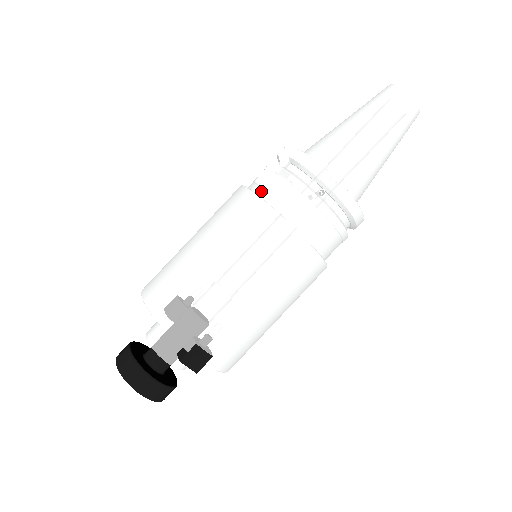
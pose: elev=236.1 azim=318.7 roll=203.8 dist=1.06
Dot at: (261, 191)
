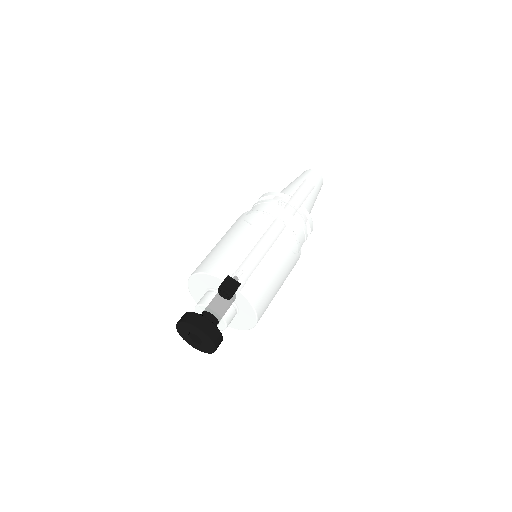
Dot at: occluded
